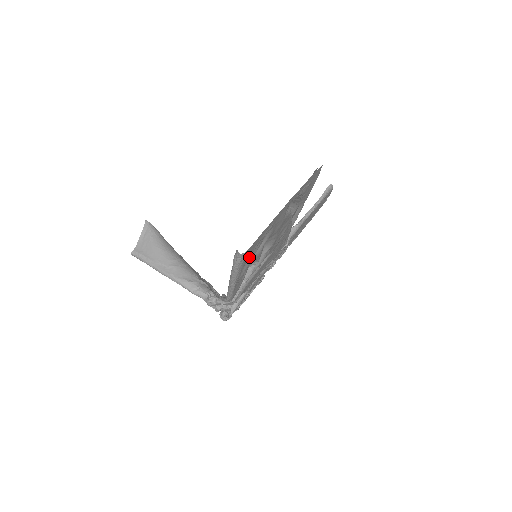
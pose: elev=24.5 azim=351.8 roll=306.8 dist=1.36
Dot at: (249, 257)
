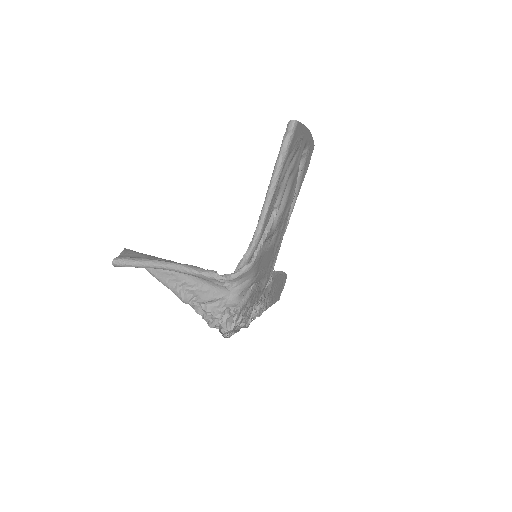
Dot at: (289, 156)
